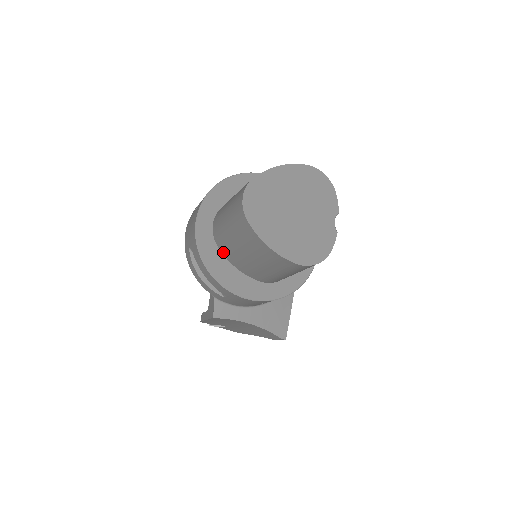
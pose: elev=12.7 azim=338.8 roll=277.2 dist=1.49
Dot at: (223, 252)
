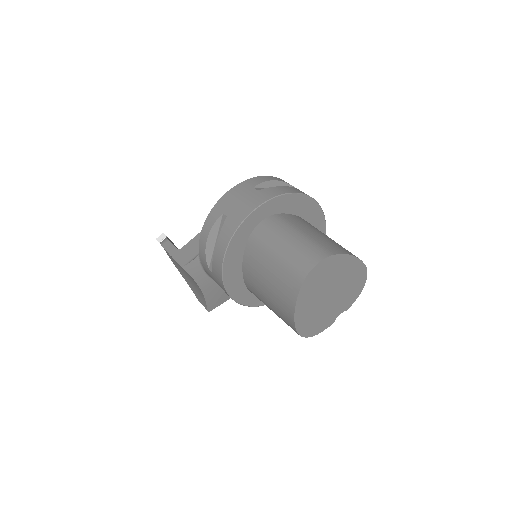
Dot at: (247, 250)
